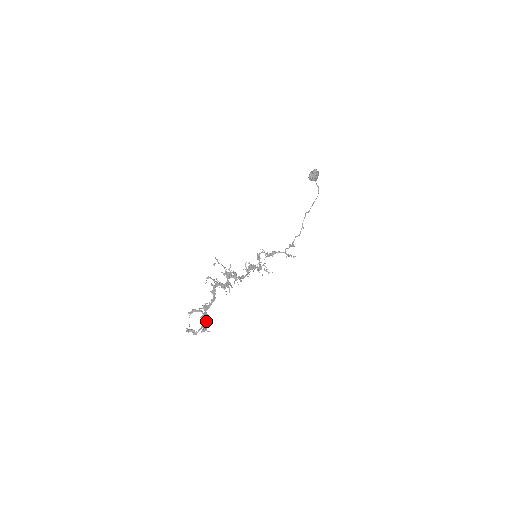
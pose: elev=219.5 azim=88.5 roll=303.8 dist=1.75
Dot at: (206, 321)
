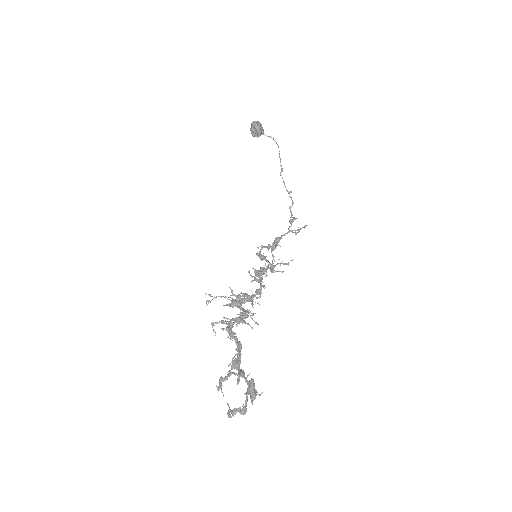
Dot at: (248, 382)
